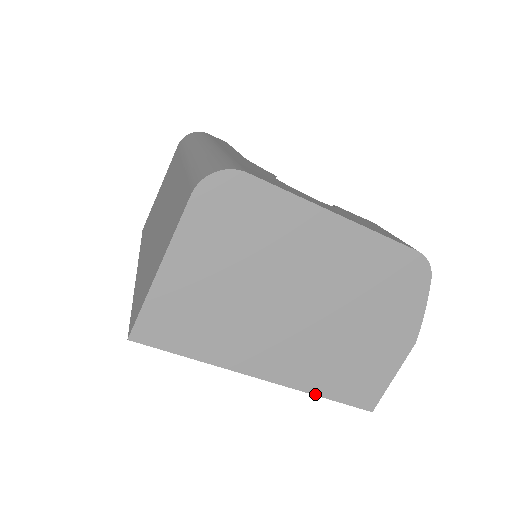
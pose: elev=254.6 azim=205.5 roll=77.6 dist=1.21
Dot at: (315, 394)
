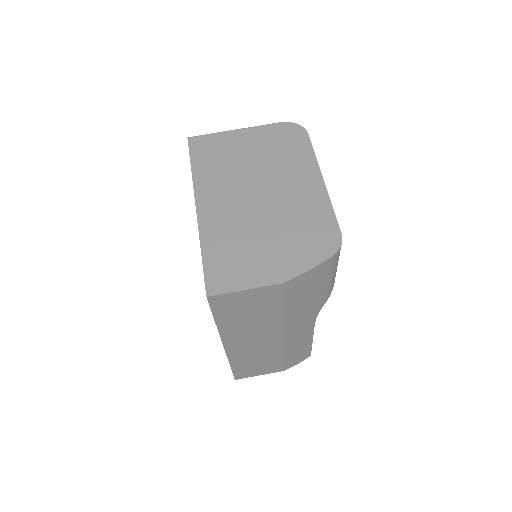
Dot at: (201, 245)
